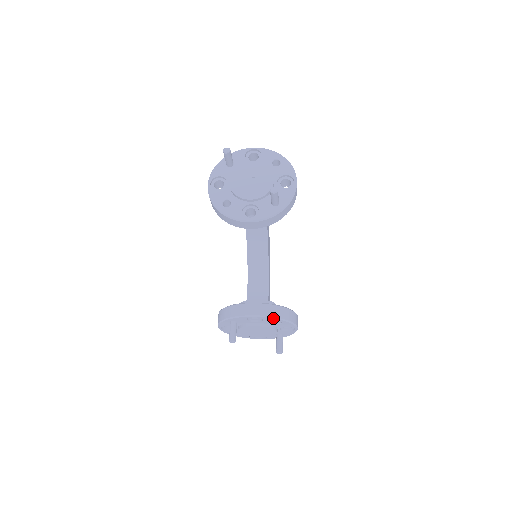
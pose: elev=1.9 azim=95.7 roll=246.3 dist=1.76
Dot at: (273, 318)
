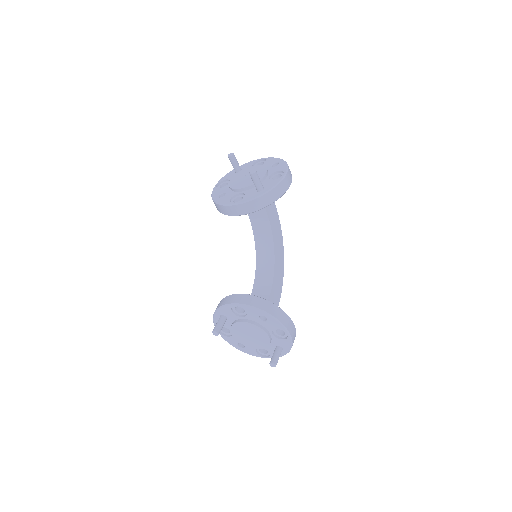
Dot at: (254, 308)
